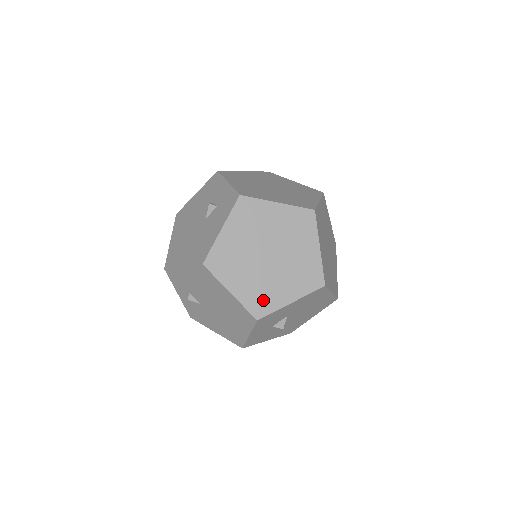
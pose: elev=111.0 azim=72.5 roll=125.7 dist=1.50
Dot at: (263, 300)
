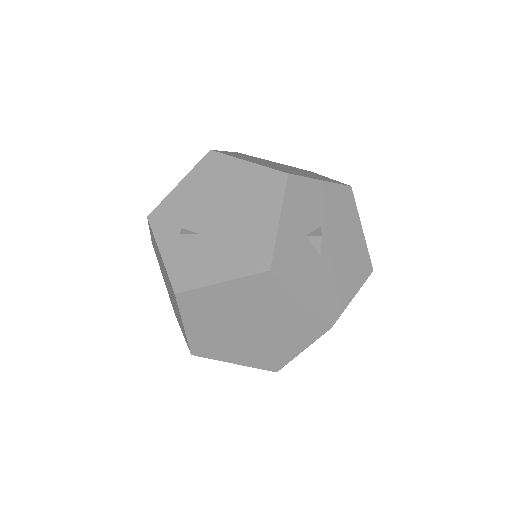
Dot at: occluded
